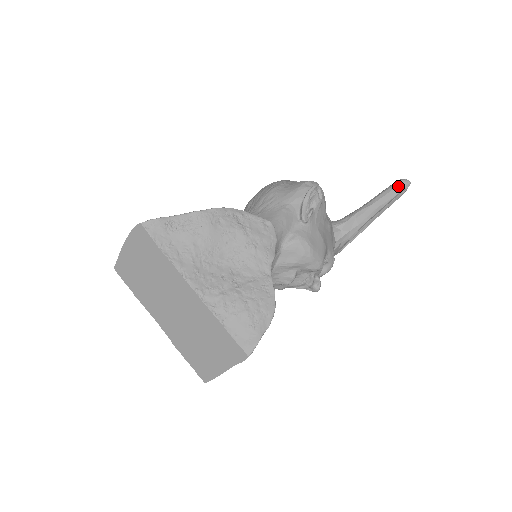
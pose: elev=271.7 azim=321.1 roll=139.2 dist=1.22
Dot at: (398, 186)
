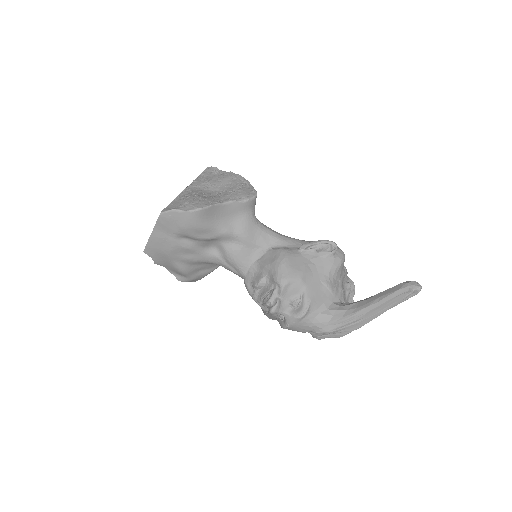
Dot at: (405, 282)
